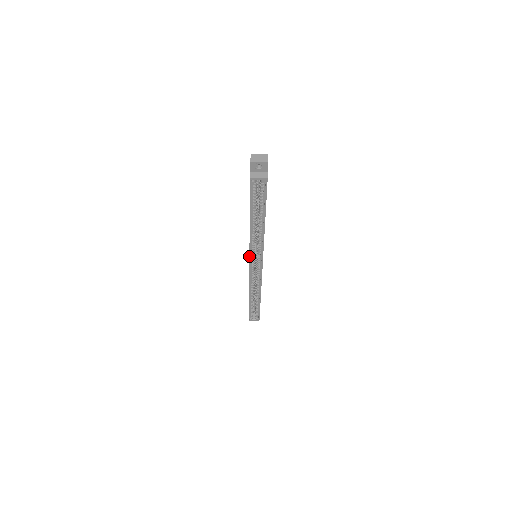
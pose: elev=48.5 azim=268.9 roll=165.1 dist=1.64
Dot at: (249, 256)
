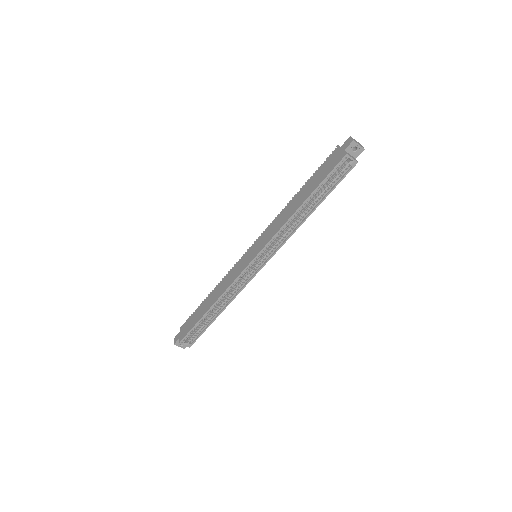
Dot at: (263, 247)
